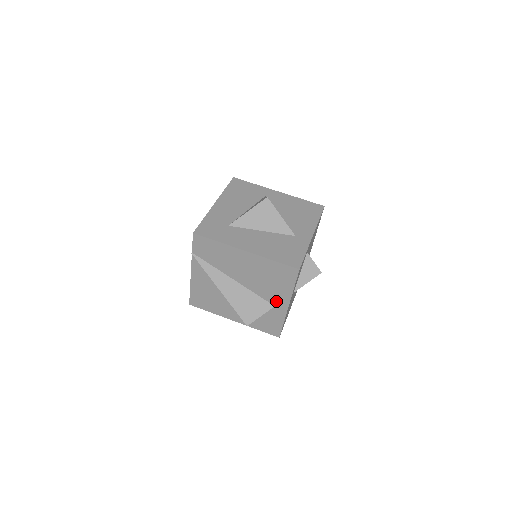
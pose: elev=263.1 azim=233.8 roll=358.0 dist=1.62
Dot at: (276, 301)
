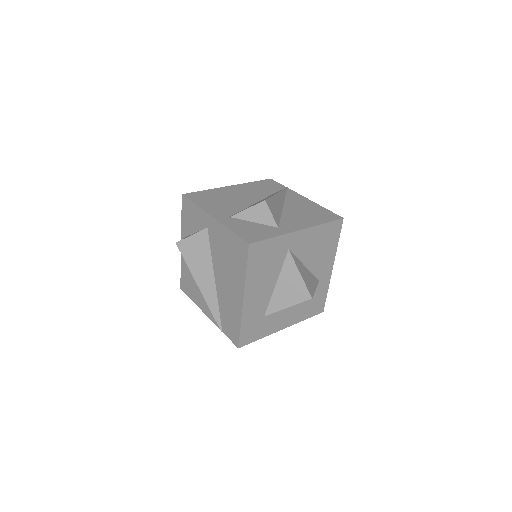
Dot at: occluded
